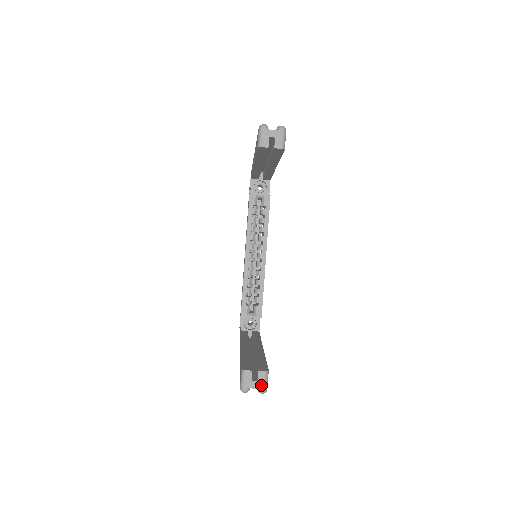
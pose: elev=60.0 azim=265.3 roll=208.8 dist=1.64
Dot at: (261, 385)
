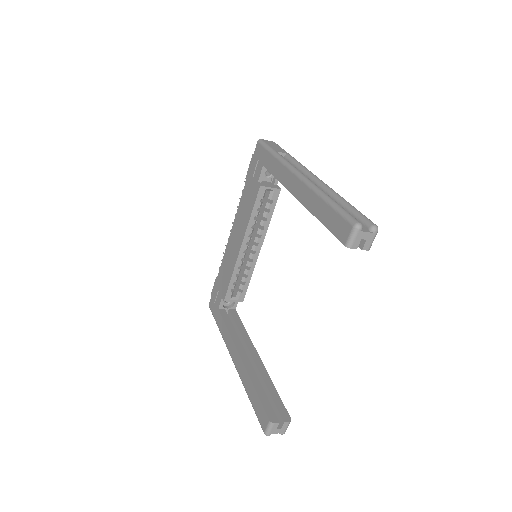
Dot at: (283, 431)
